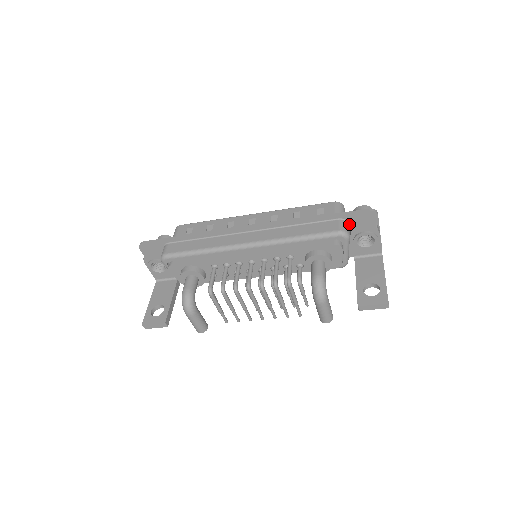
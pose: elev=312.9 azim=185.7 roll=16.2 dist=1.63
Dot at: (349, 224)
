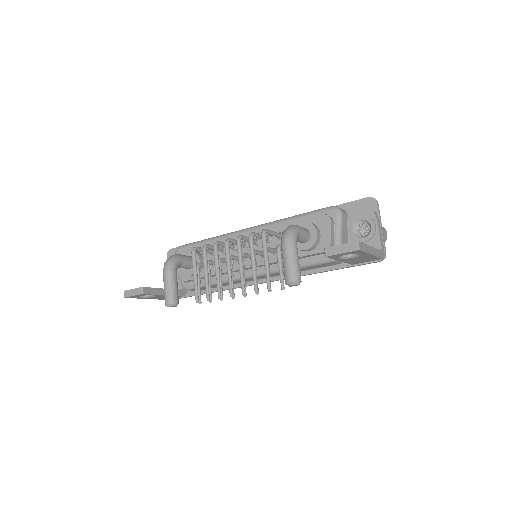
Dot at: (348, 216)
